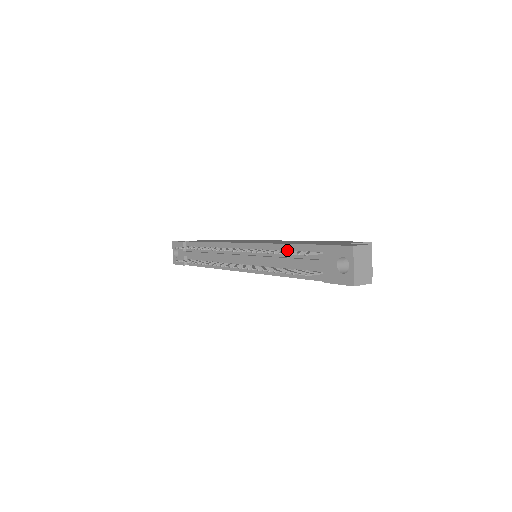
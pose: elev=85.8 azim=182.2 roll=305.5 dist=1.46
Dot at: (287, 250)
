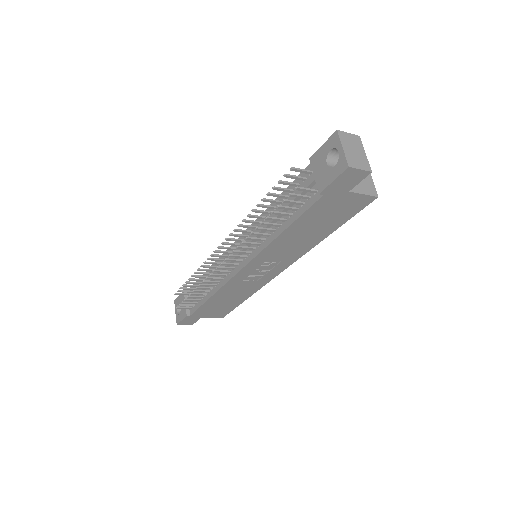
Dot at: (279, 203)
